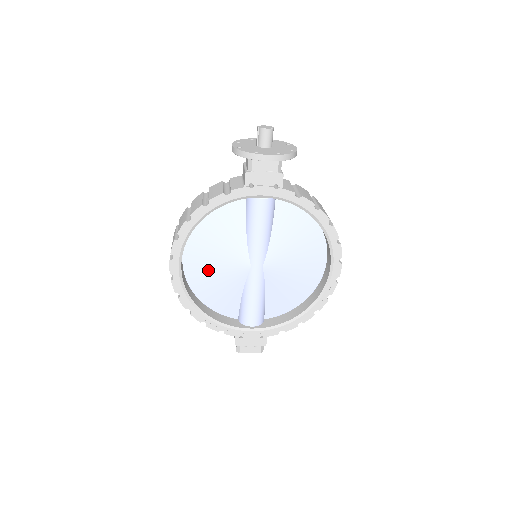
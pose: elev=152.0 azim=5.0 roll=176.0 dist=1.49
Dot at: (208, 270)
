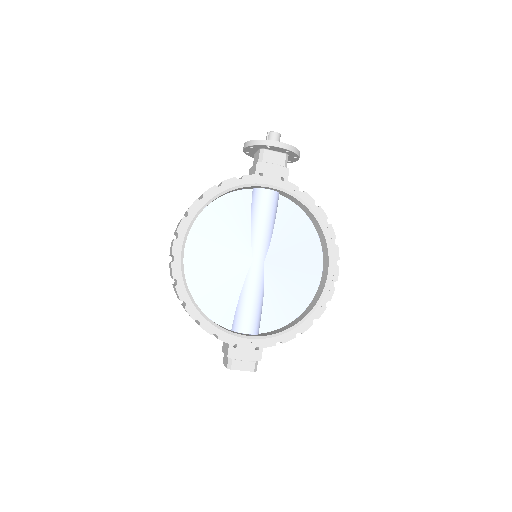
Dot at: (208, 263)
